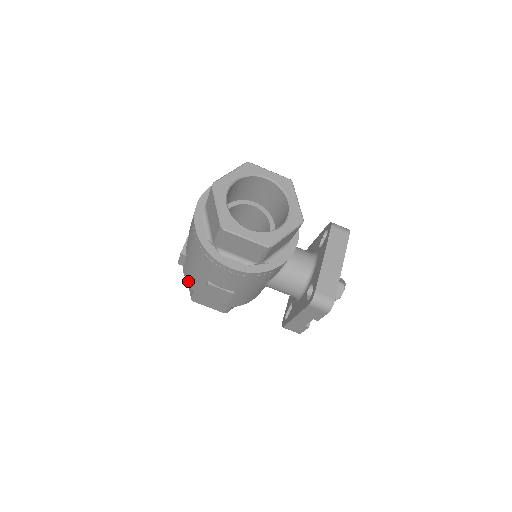
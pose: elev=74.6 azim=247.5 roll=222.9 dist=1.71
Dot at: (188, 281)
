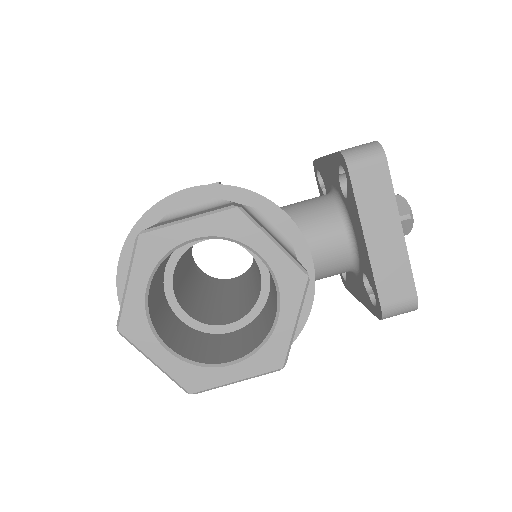
Dot at: occluded
